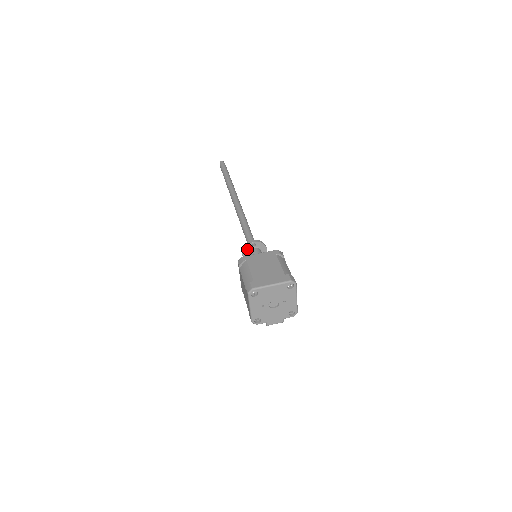
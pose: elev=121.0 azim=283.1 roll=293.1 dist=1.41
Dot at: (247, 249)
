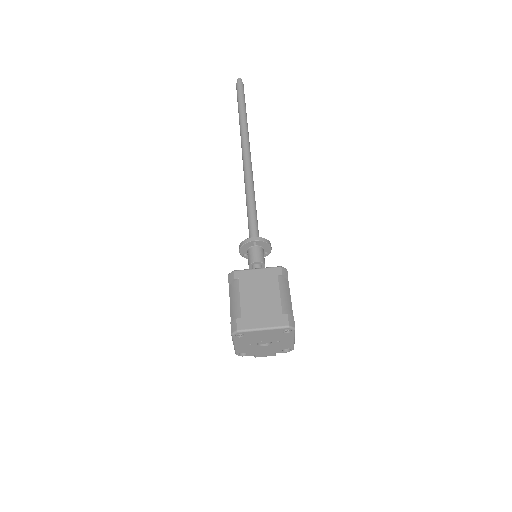
Dot at: (246, 246)
